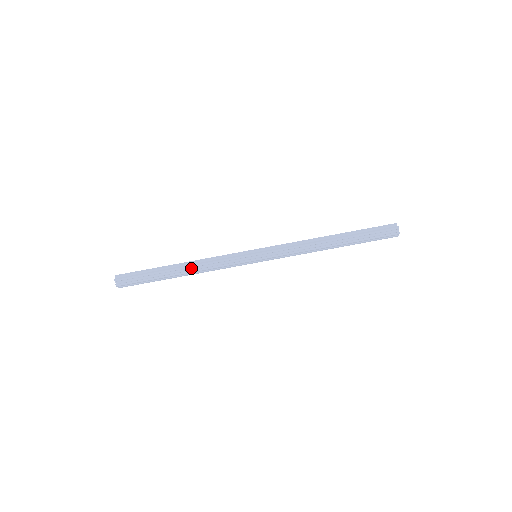
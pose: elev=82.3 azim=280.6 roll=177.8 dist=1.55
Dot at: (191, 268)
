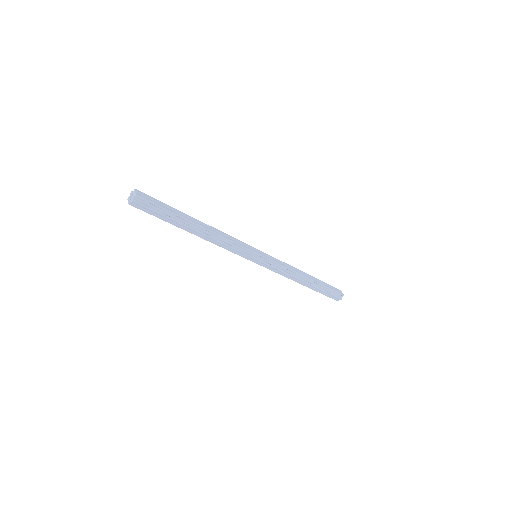
Dot at: (208, 232)
